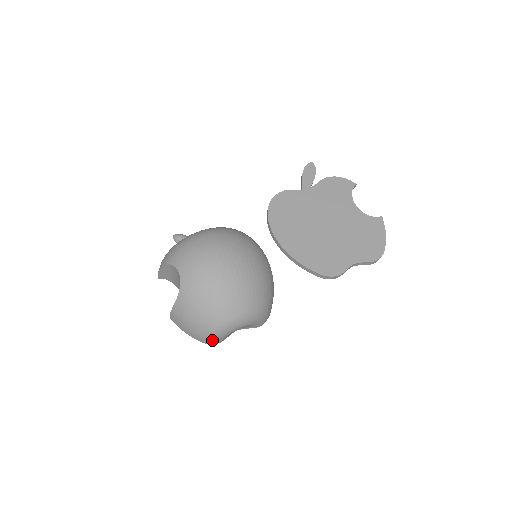
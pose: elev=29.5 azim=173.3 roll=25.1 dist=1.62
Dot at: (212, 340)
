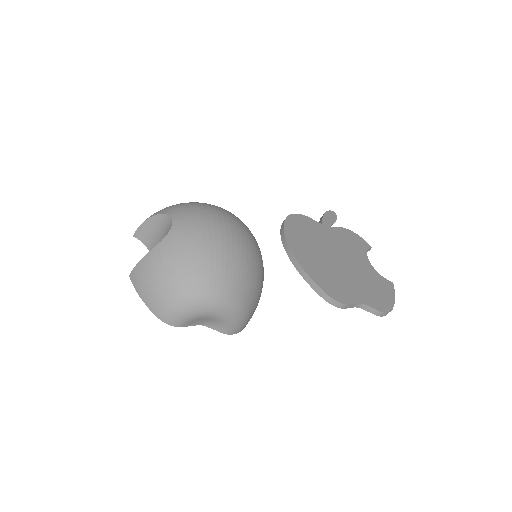
Dot at: (172, 315)
